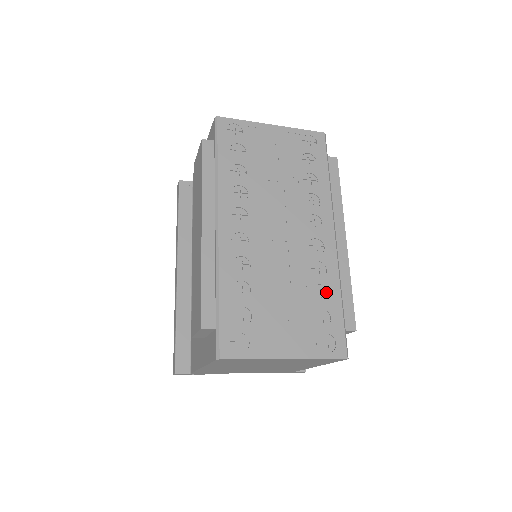
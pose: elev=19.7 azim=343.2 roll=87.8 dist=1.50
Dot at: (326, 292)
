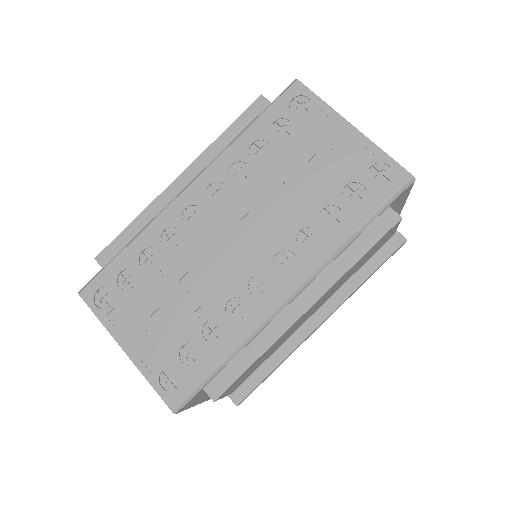
Dot at: (222, 336)
